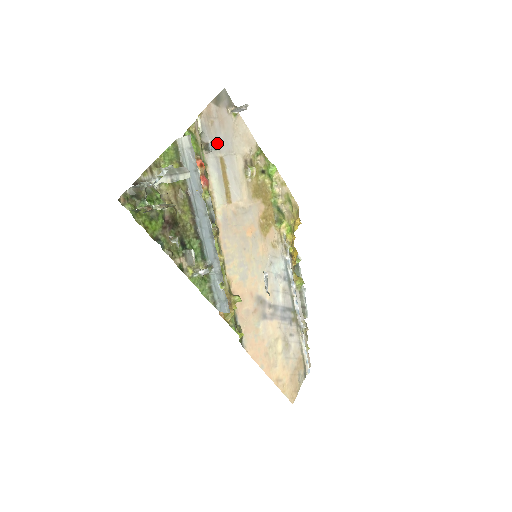
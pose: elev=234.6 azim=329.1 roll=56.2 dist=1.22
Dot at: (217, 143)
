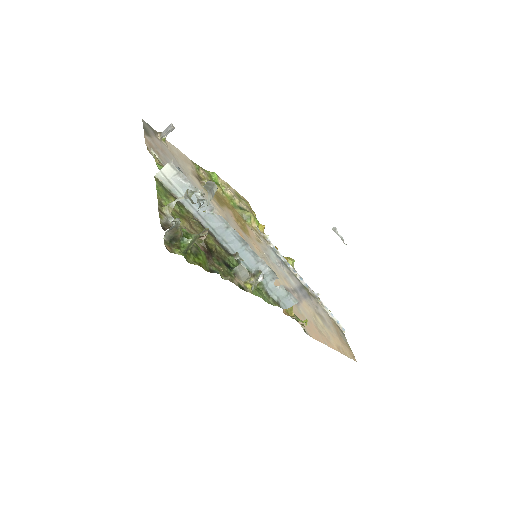
Dot at: occluded
